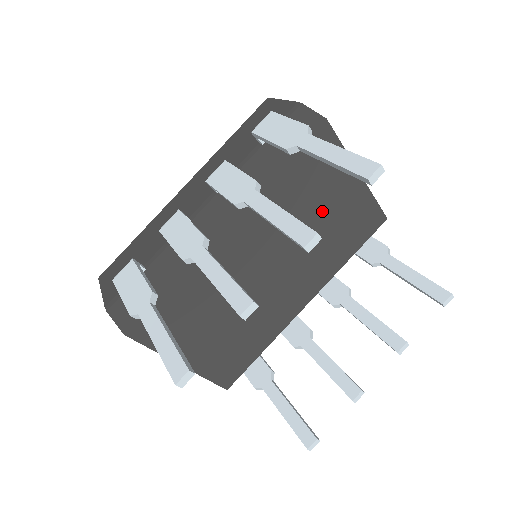
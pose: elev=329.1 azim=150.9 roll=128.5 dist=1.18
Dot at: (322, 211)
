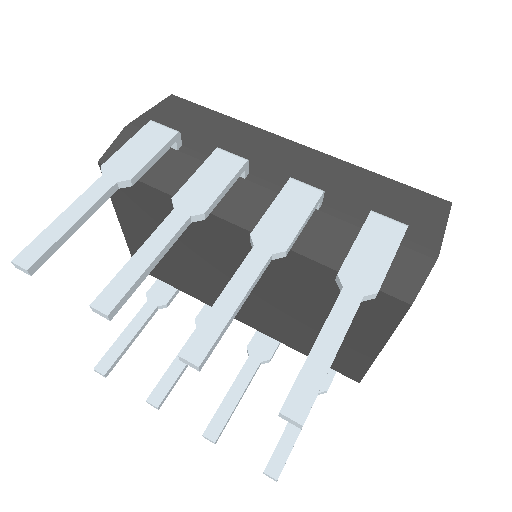
Dot at: (321, 319)
